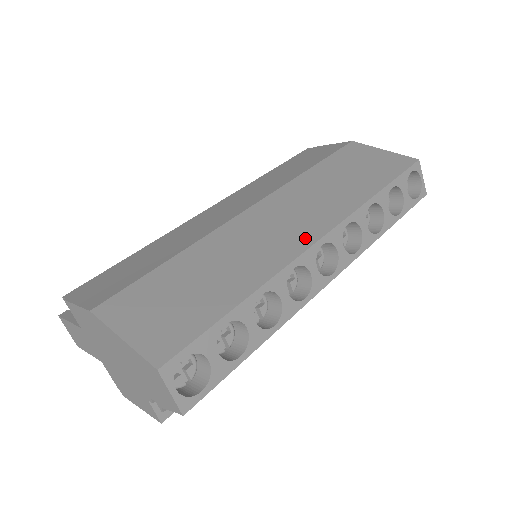
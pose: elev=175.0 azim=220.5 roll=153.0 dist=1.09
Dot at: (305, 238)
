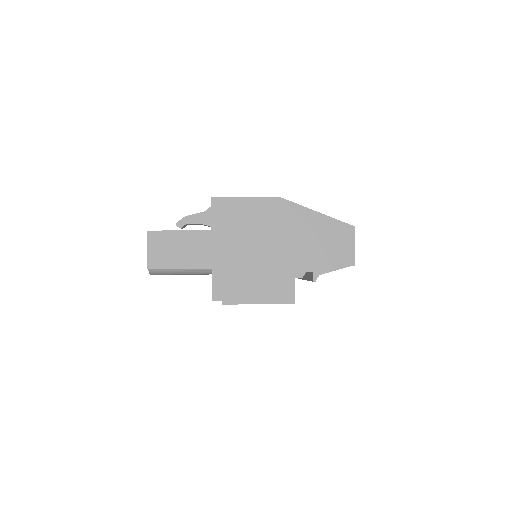
Dot at: occluded
